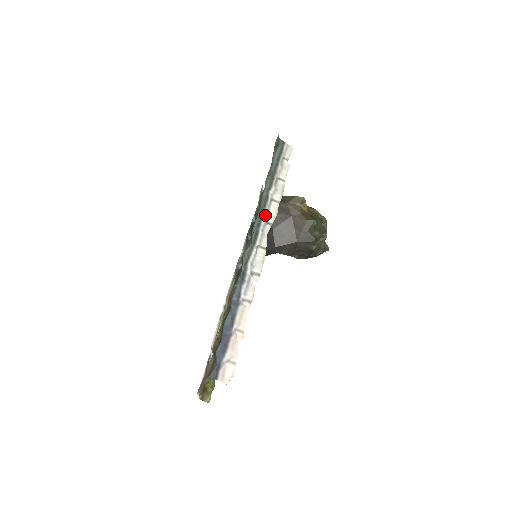
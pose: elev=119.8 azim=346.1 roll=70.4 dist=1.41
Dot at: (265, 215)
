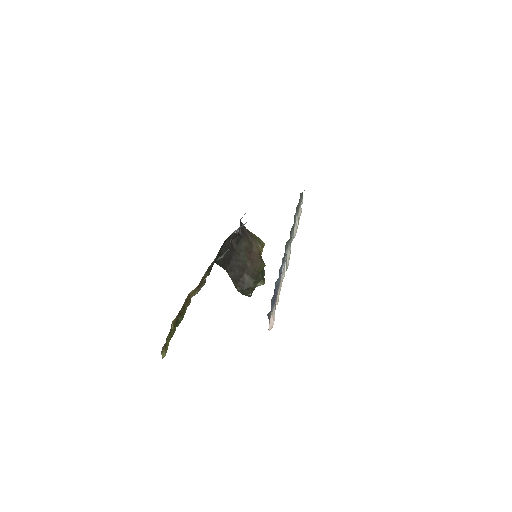
Dot at: occluded
